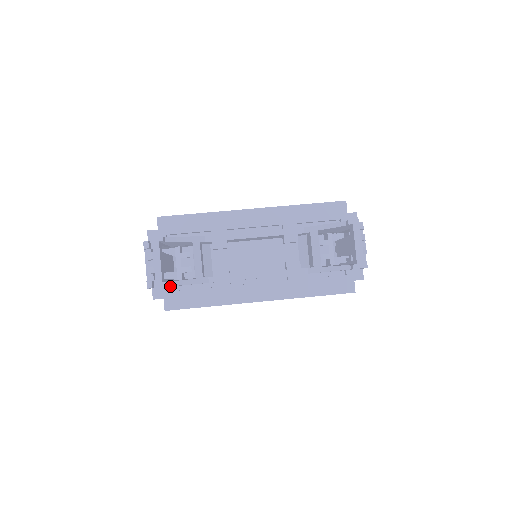
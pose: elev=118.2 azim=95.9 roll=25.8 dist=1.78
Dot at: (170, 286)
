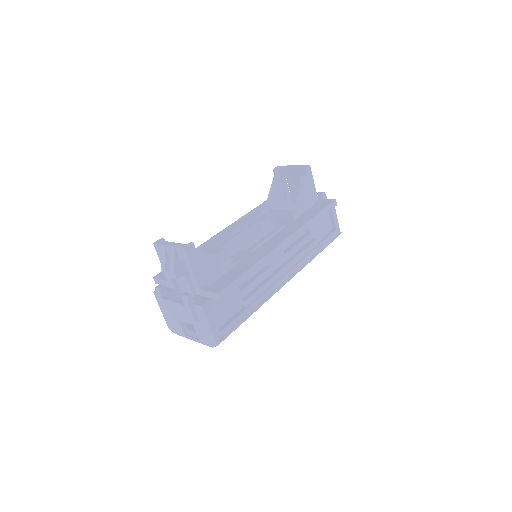
Dot at: (205, 283)
